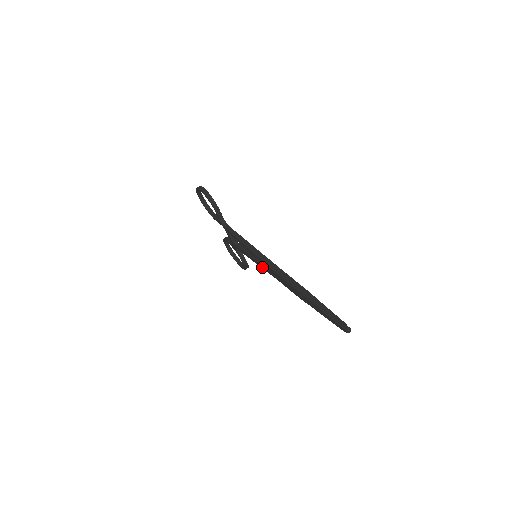
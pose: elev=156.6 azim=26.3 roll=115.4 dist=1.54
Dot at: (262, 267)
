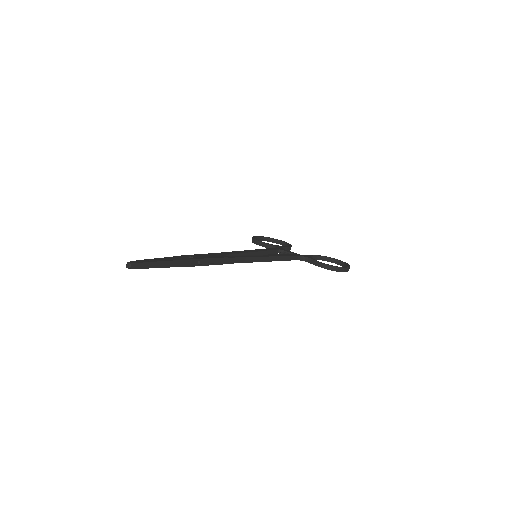
Dot at: occluded
